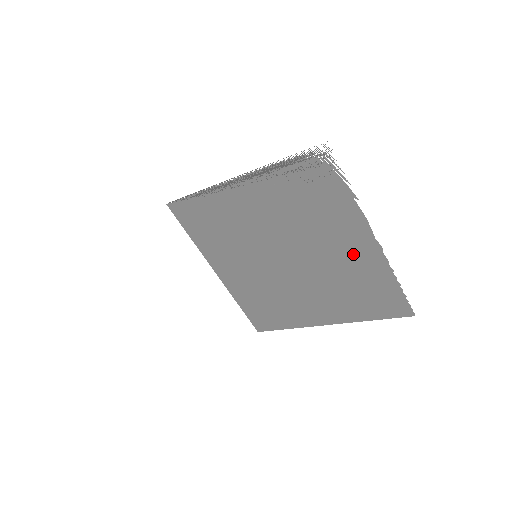
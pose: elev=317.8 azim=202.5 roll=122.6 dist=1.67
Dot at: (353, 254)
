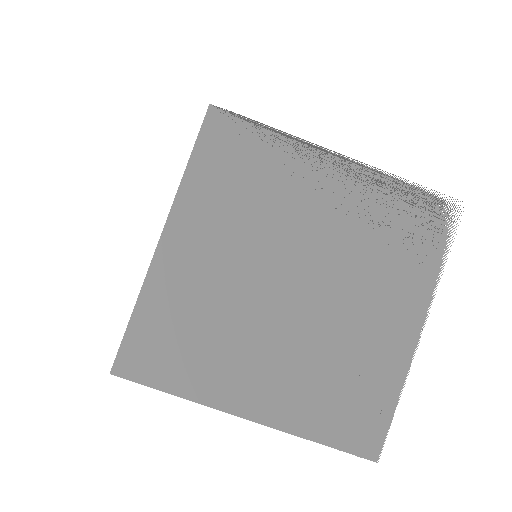
Dot at: (381, 334)
